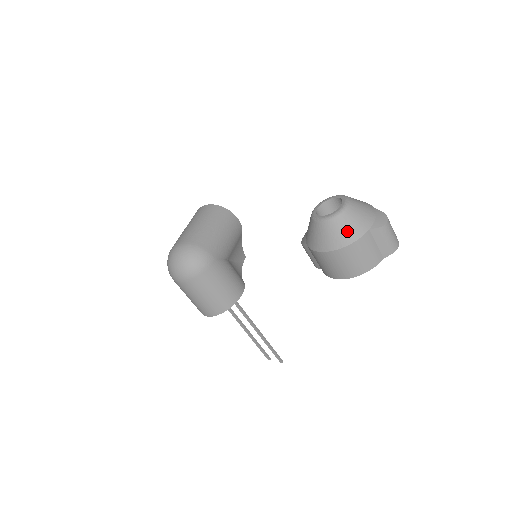
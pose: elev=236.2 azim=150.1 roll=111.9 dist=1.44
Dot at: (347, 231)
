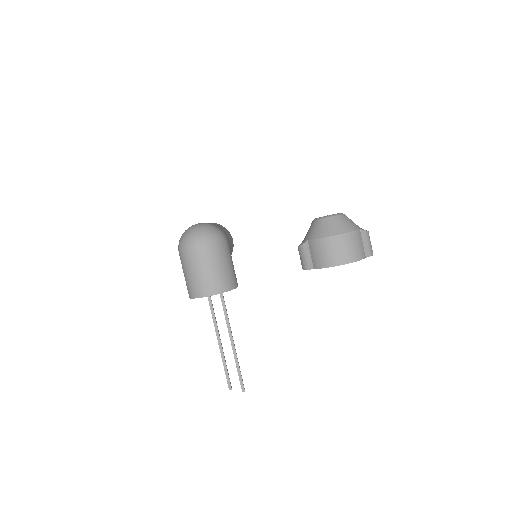
Dot at: (347, 224)
